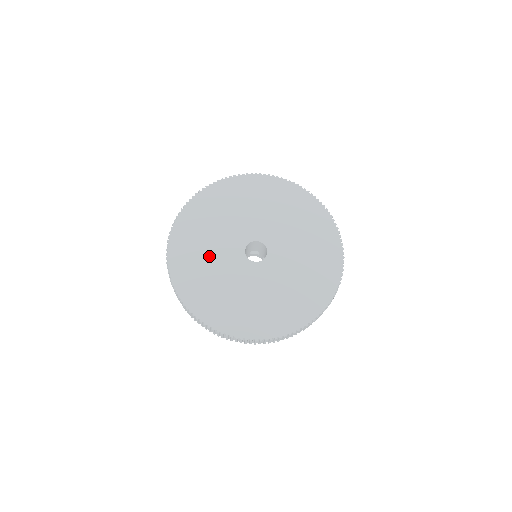
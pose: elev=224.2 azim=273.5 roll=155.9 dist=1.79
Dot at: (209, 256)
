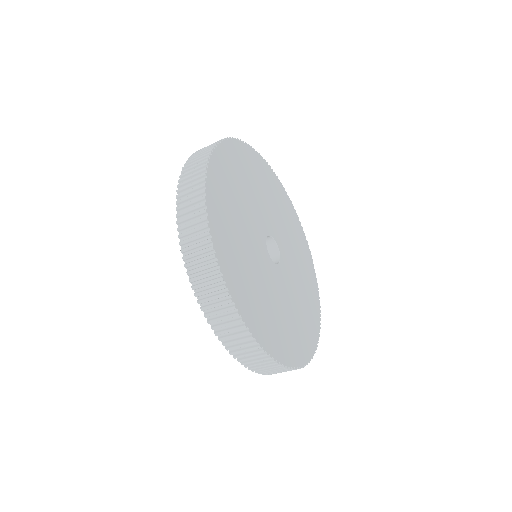
Dot at: (242, 204)
